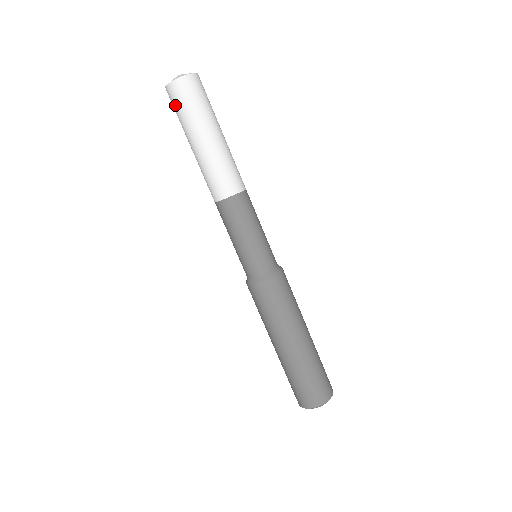
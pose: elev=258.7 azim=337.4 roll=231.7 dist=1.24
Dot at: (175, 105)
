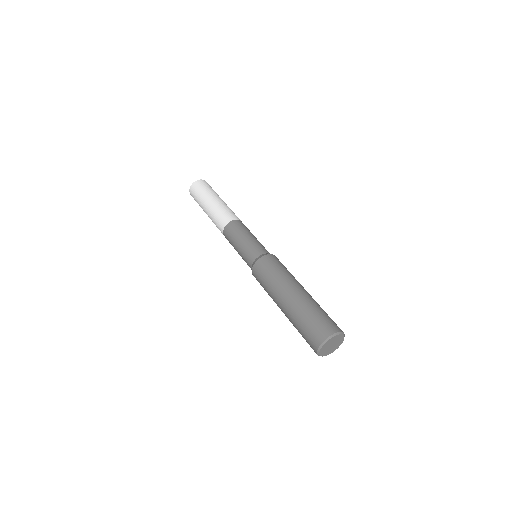
Dot at: (199, 188)
